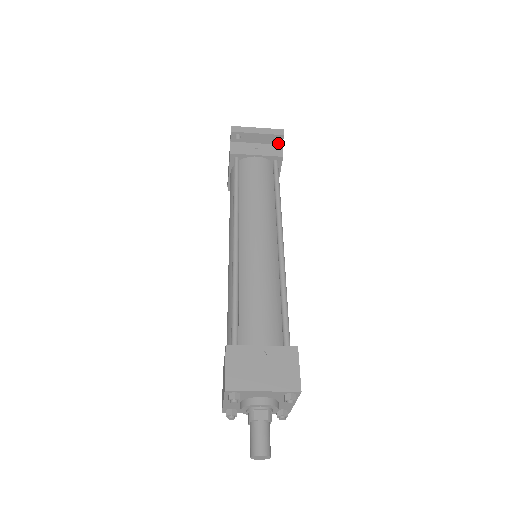
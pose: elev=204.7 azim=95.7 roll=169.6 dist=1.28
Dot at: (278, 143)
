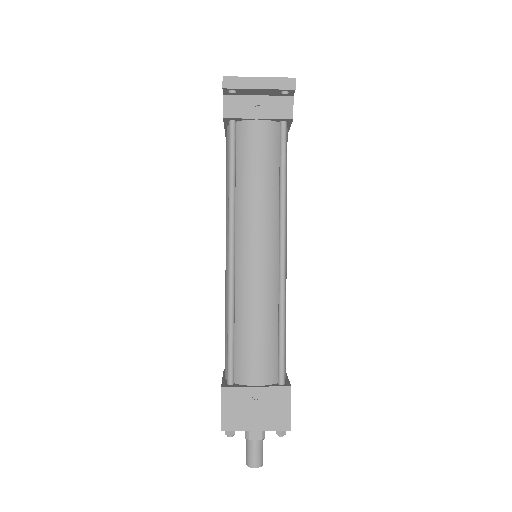
Dot at: (287, 94)
